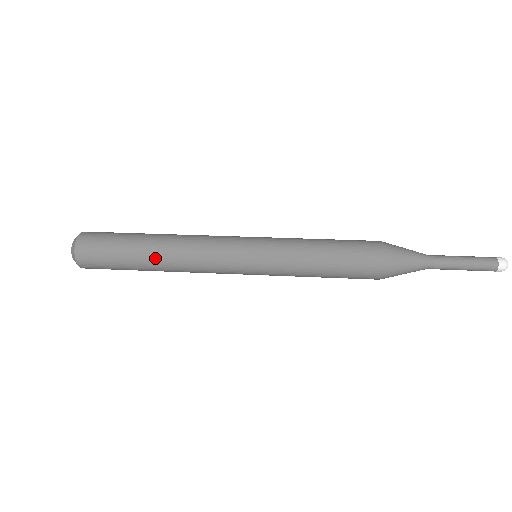
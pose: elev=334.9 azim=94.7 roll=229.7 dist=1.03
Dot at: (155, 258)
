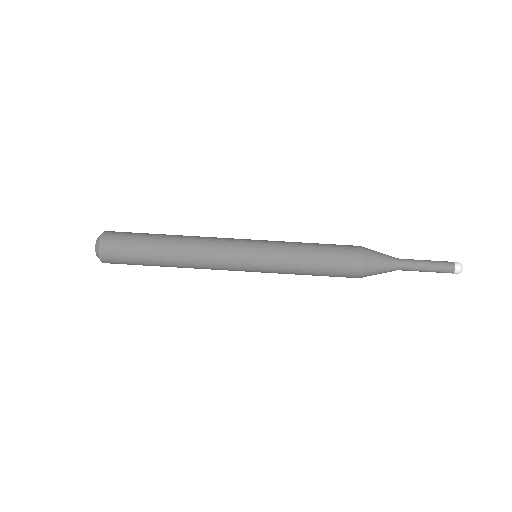
Dot at: occluded
